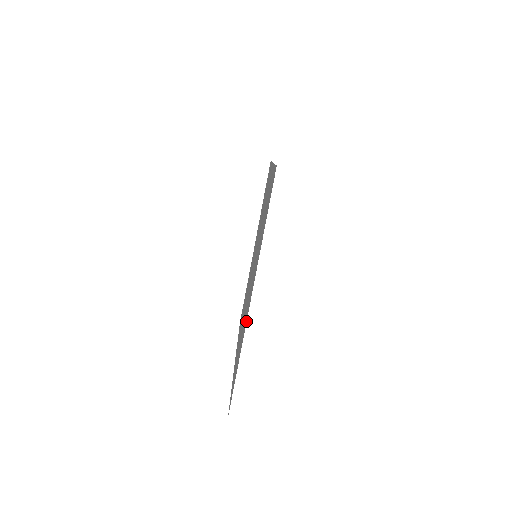
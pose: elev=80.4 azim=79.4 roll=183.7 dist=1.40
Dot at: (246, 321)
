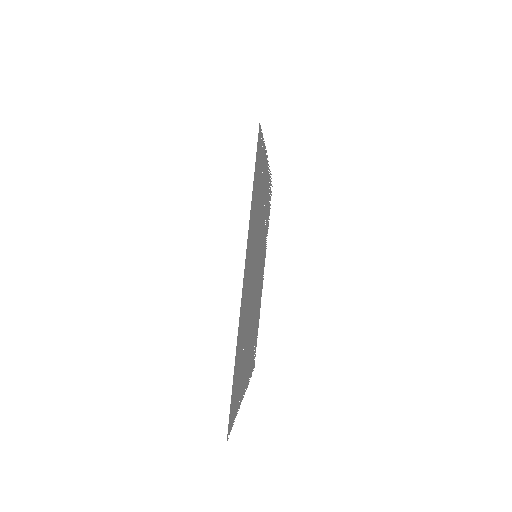
Dot at: (240, 308)
